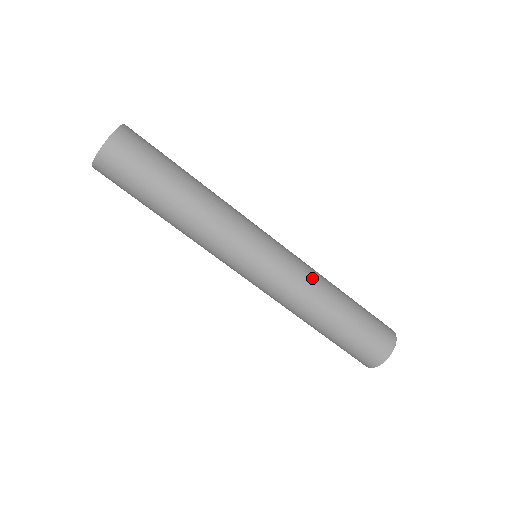
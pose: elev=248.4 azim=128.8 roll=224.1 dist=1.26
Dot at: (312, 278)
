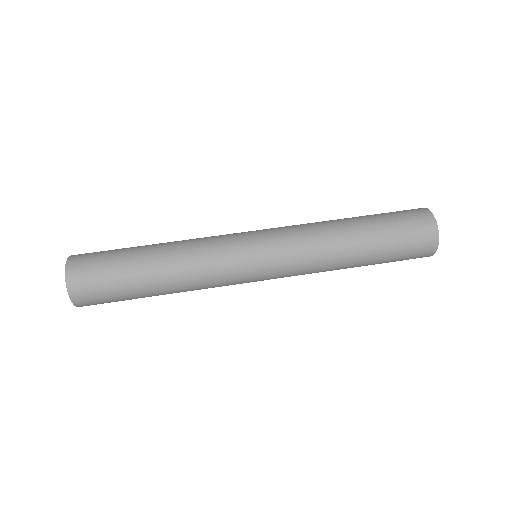
Dot at: occluded
